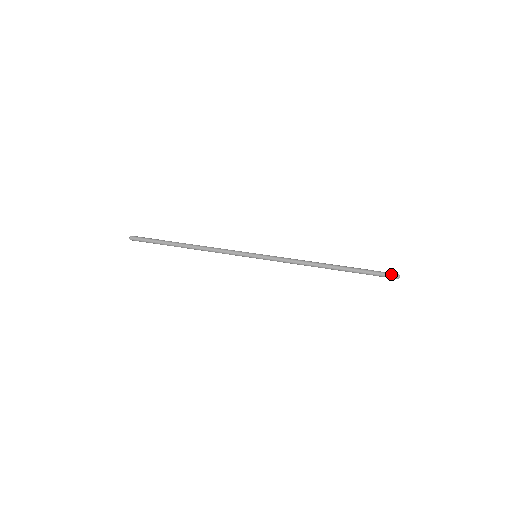
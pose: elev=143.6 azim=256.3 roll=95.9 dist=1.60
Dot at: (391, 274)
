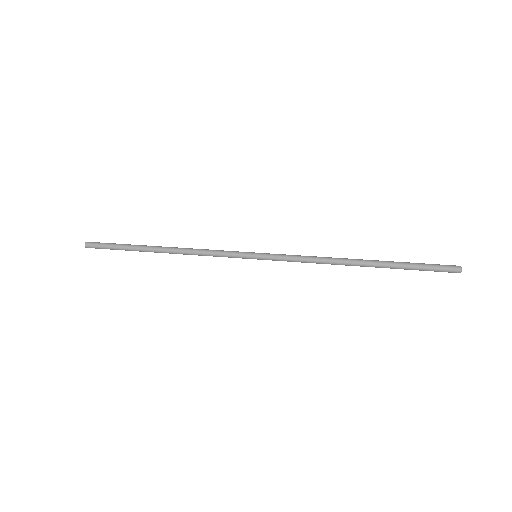
Dot at: (449, 266)
